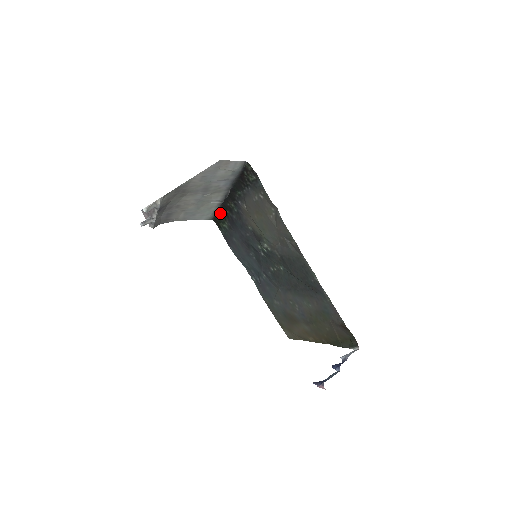
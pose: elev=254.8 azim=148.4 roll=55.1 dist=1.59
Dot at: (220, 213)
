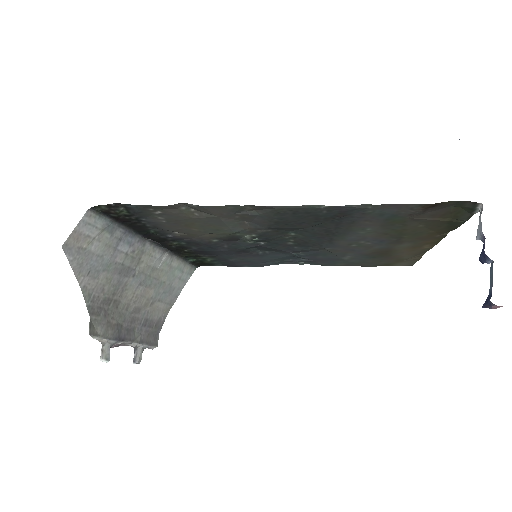
Dot at: (188, 257)
